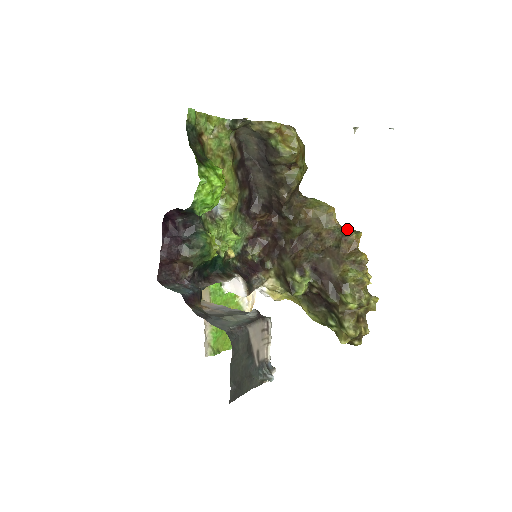
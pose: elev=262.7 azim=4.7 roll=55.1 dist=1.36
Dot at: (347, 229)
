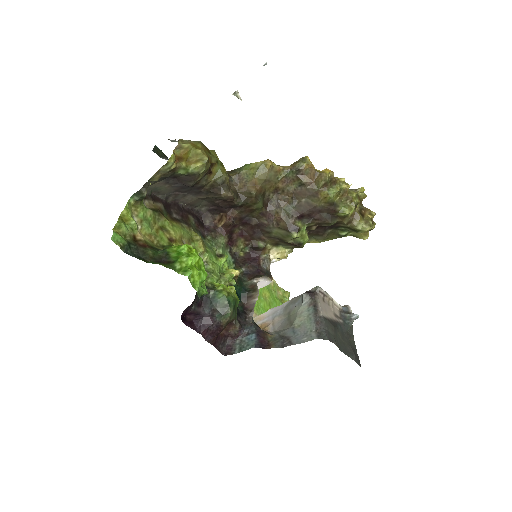
Dot at: (294, 165)
